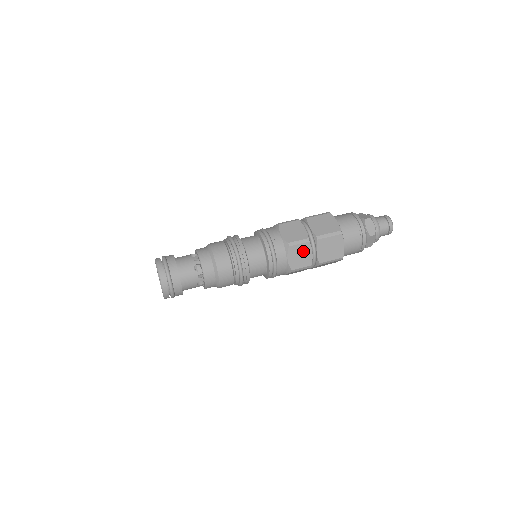
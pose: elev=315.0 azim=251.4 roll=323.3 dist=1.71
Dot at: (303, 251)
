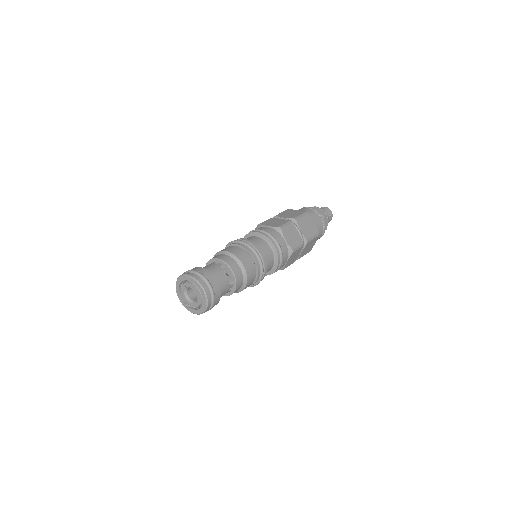
Dot at: (292, 231)
